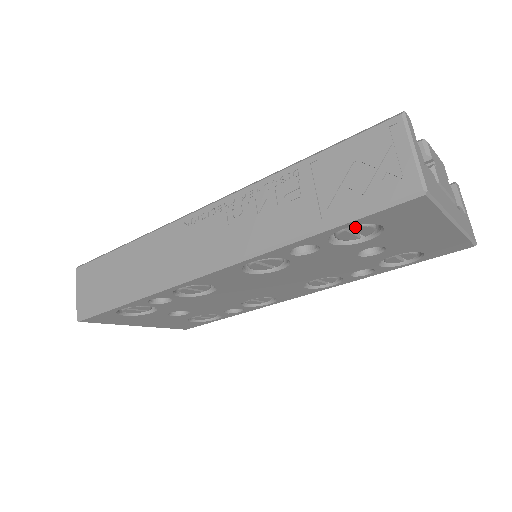
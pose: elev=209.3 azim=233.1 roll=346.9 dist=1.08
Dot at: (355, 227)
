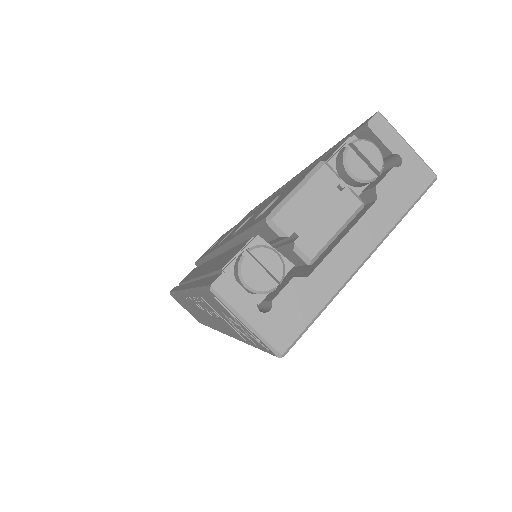
Dot at: occluded
